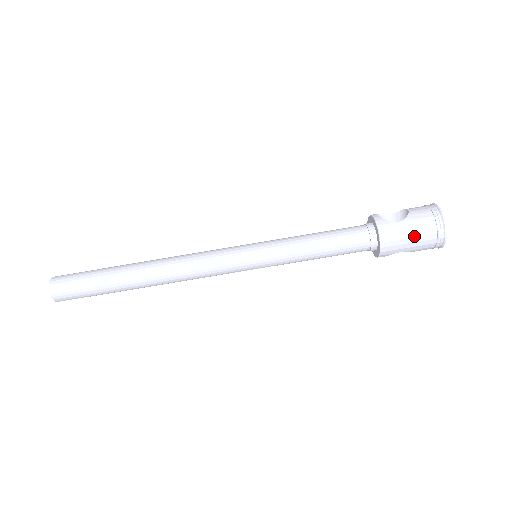
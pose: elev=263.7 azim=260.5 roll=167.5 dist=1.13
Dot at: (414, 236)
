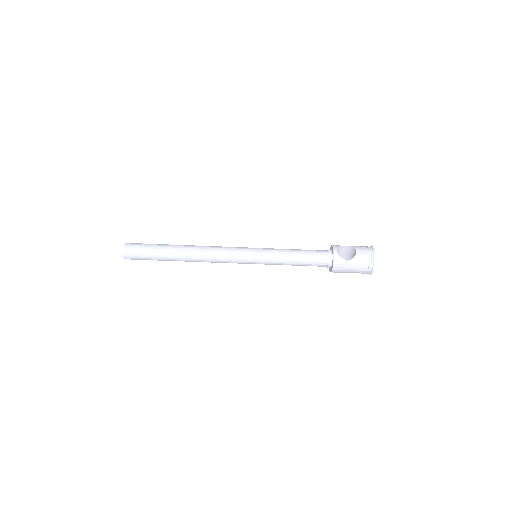
Dot at: (353, 270)
